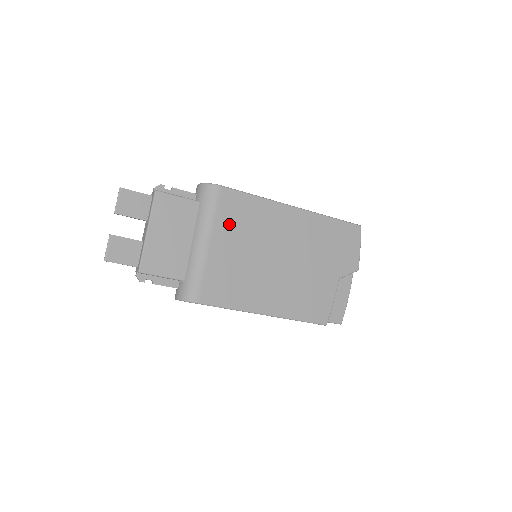
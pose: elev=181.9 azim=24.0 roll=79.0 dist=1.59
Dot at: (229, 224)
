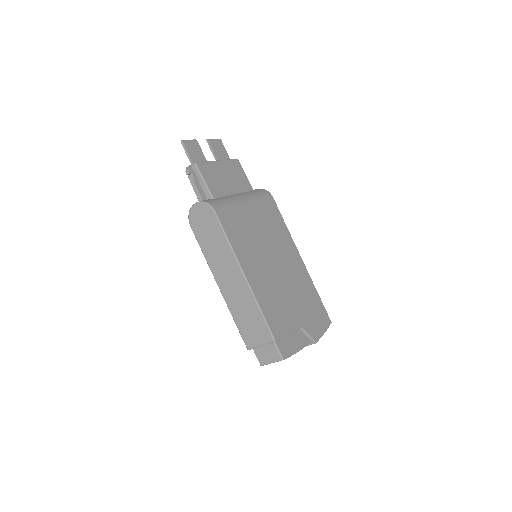
Dot at: (263, 212)
